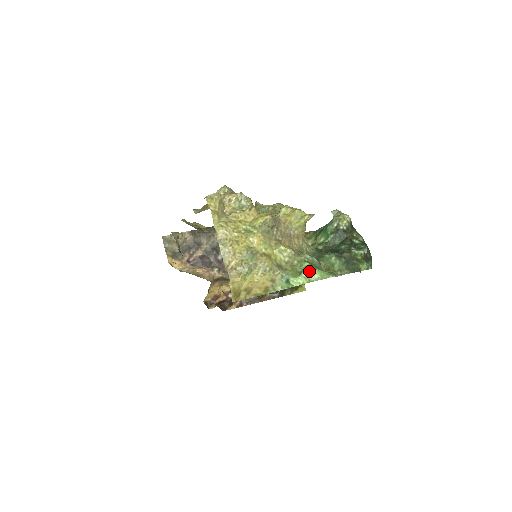
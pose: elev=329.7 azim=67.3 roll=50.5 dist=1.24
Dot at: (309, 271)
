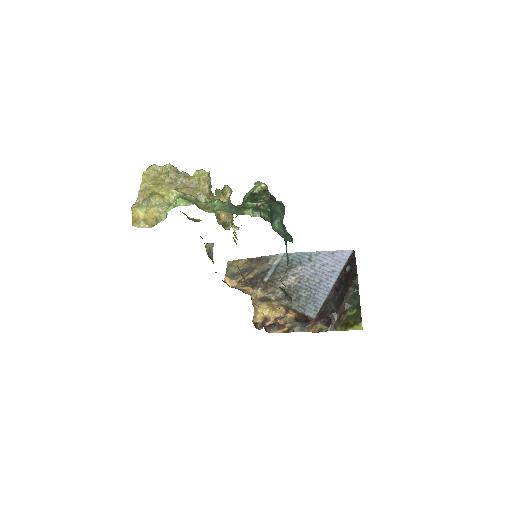
Dot at: (176, 200)
